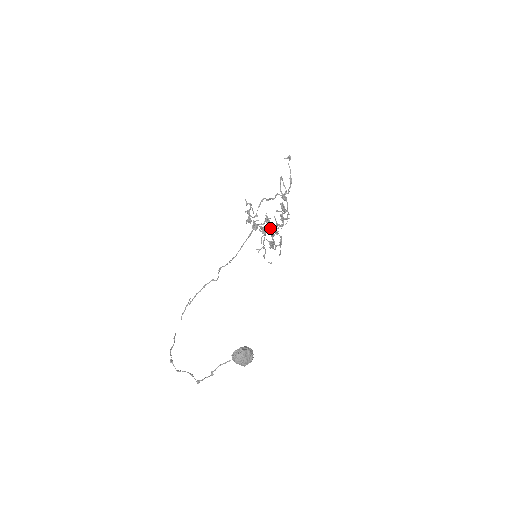
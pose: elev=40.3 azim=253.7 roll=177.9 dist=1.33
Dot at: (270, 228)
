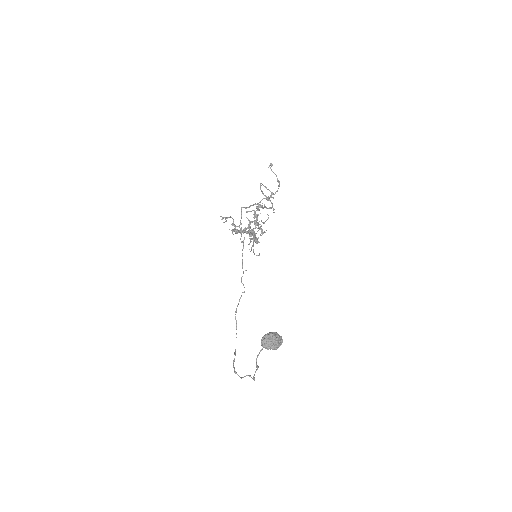
Dot at: (241, 228)
